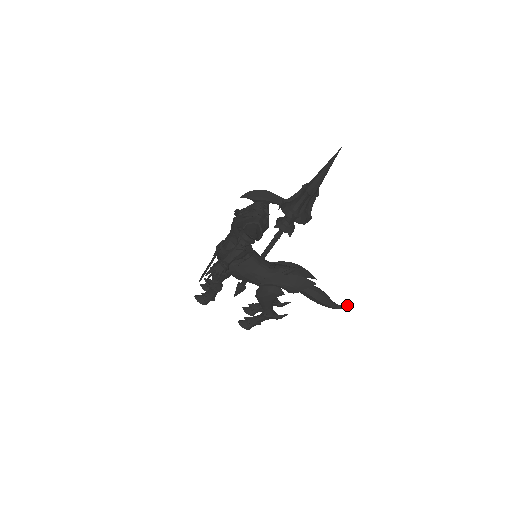
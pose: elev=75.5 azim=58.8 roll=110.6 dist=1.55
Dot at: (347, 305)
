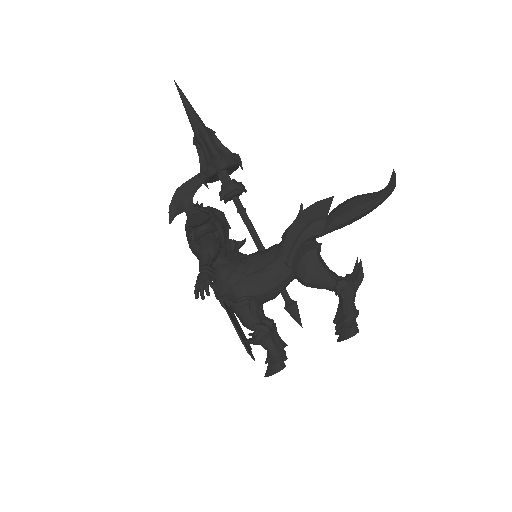
Dot at: (391, 175)
